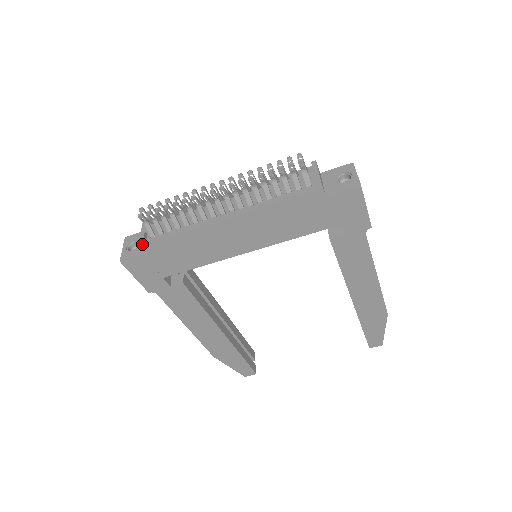
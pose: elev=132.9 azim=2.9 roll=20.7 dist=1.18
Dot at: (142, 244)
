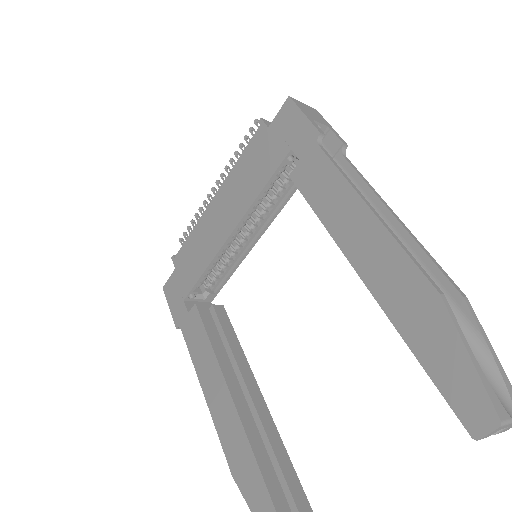
Dot at: (173, 259)
